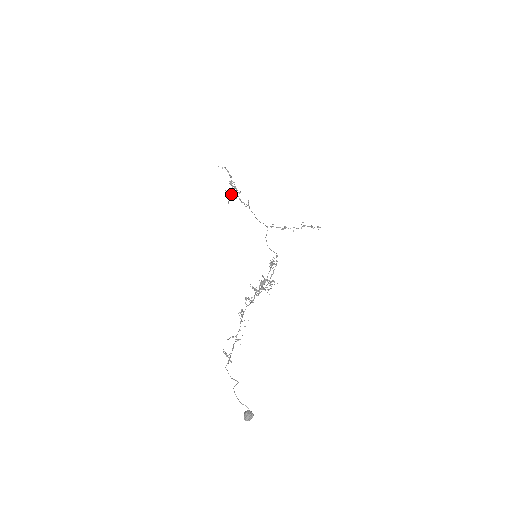
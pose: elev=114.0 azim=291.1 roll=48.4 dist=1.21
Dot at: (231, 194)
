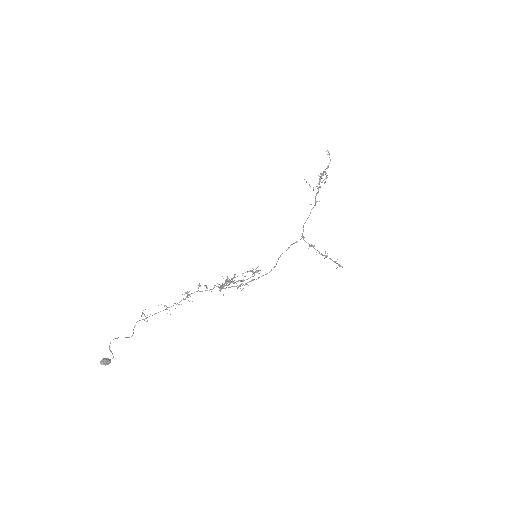
Dot at: (318, 183)
